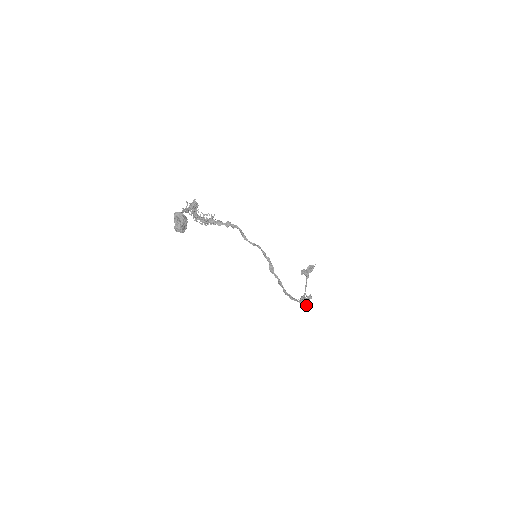
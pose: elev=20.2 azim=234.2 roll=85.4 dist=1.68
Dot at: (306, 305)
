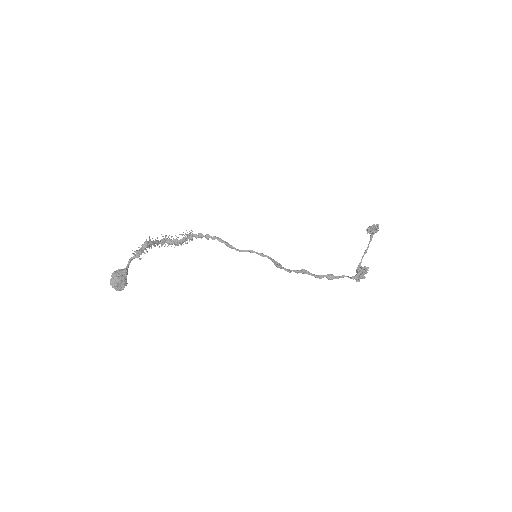
Dot at: (357, 280)
